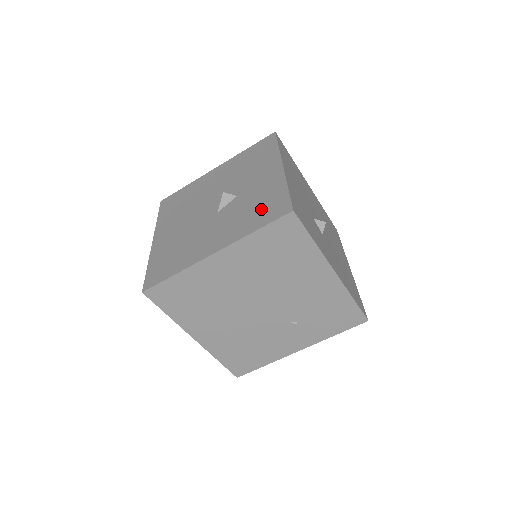
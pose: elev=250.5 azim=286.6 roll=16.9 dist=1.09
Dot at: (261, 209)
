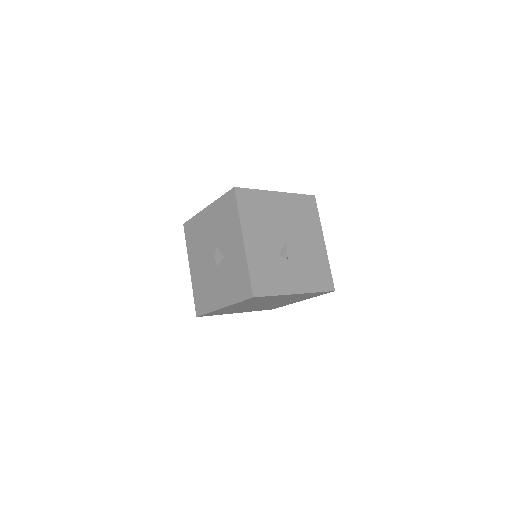
Dot at: (238, 283)
